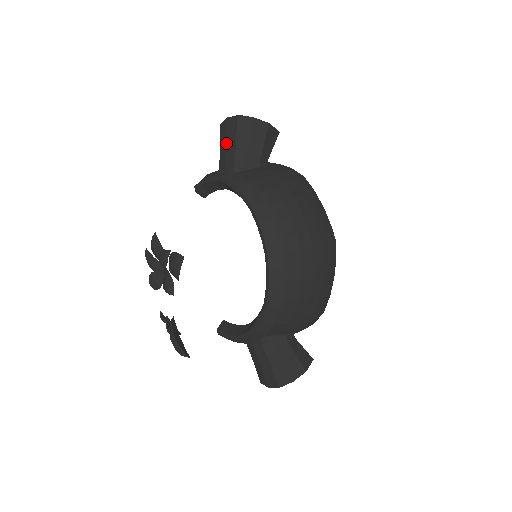
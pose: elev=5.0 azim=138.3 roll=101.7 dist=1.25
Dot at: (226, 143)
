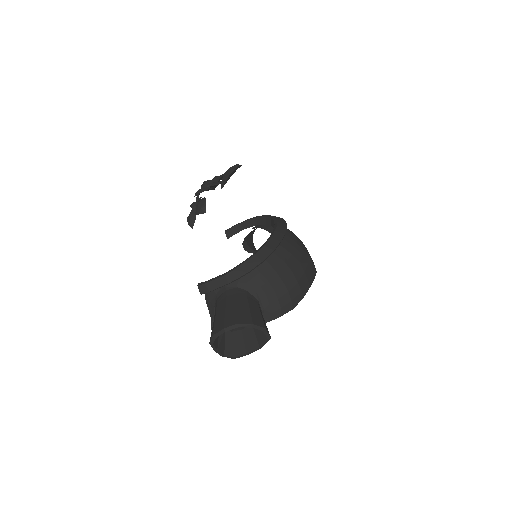
Dot at: occluded
